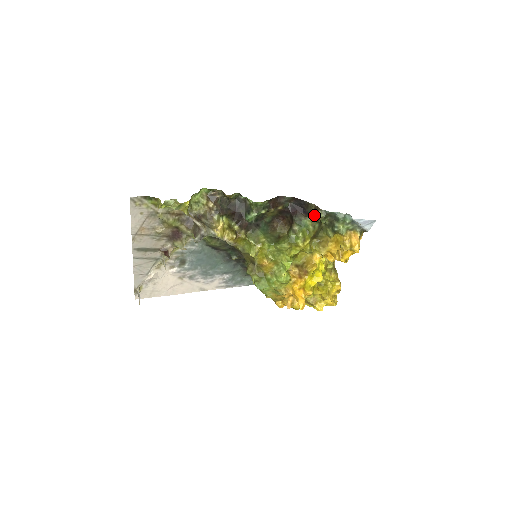
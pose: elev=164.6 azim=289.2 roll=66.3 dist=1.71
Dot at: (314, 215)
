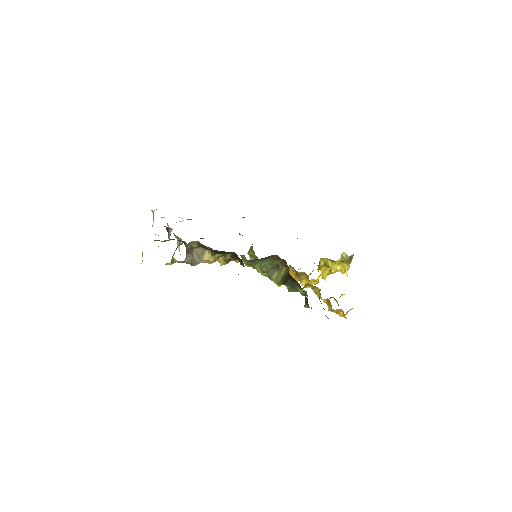
Dot at: occluded
